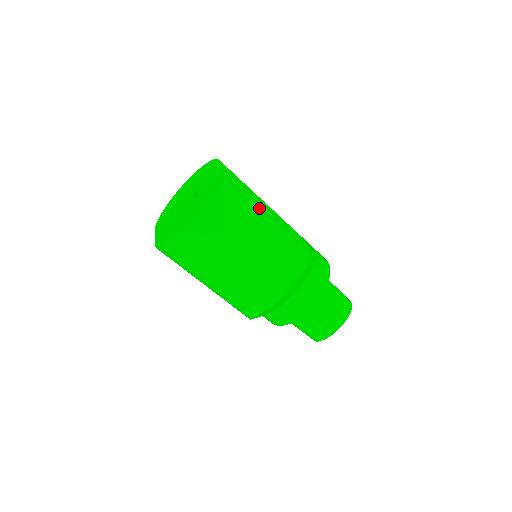
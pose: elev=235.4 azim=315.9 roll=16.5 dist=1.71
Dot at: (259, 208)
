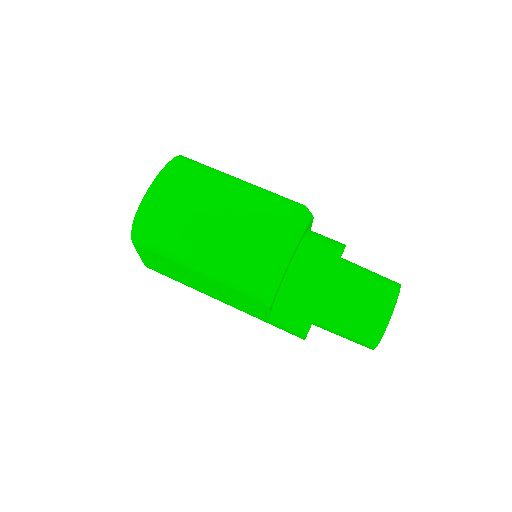
Dot at: (225, 173)
